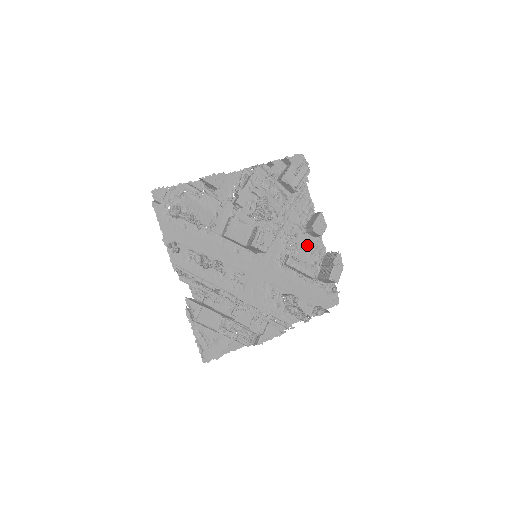
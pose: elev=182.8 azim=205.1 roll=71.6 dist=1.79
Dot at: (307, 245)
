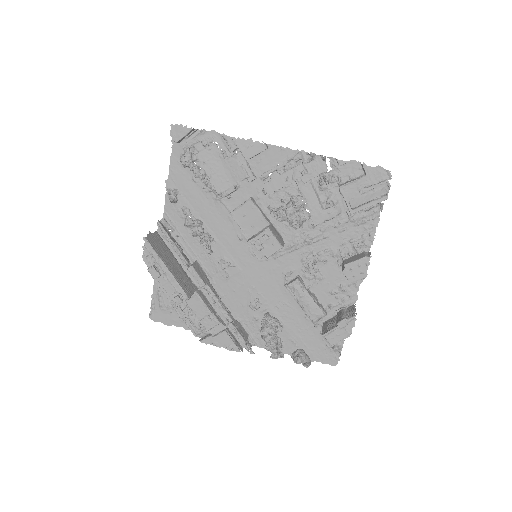
Dot at: (334, 281)
